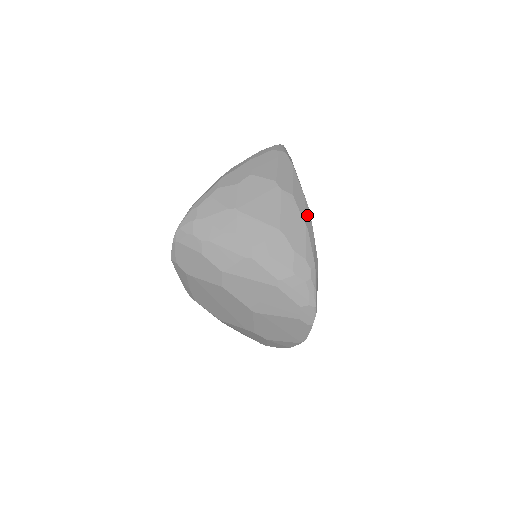
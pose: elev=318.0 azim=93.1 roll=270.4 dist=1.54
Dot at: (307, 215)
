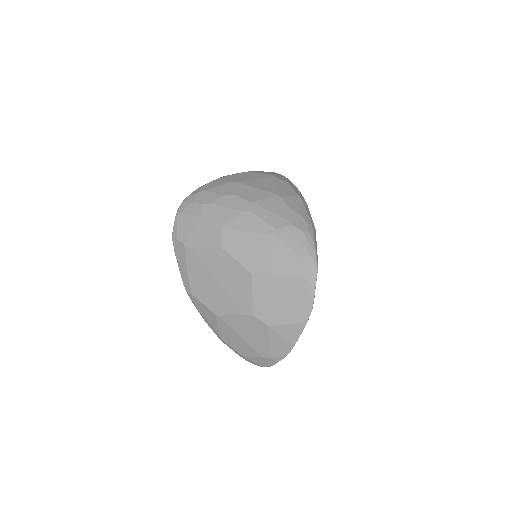
Dot at: occluded
